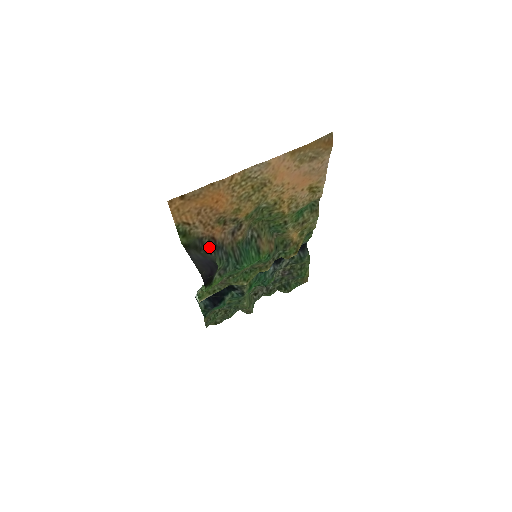
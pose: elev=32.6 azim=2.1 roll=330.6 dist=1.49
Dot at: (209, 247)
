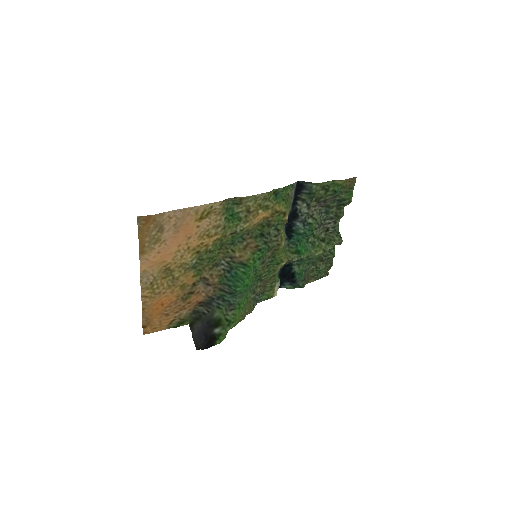
Dot at: (204, 309)
